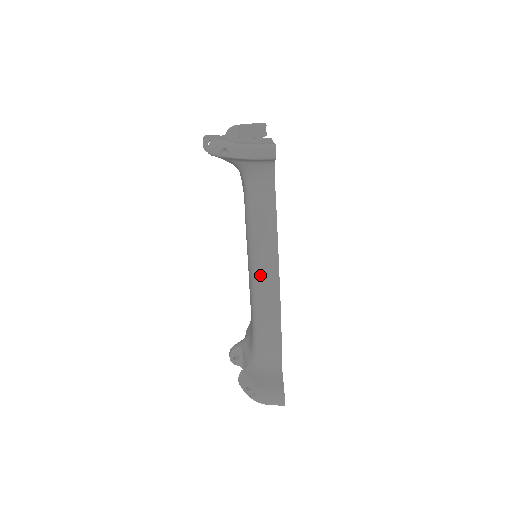
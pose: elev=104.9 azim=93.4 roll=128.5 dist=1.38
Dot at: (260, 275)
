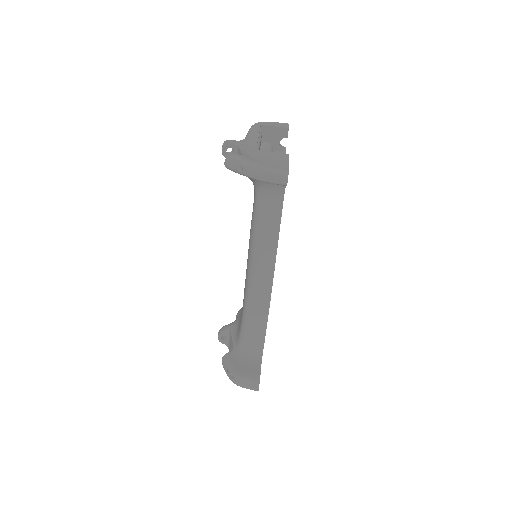
Dot at: (255, 280)
